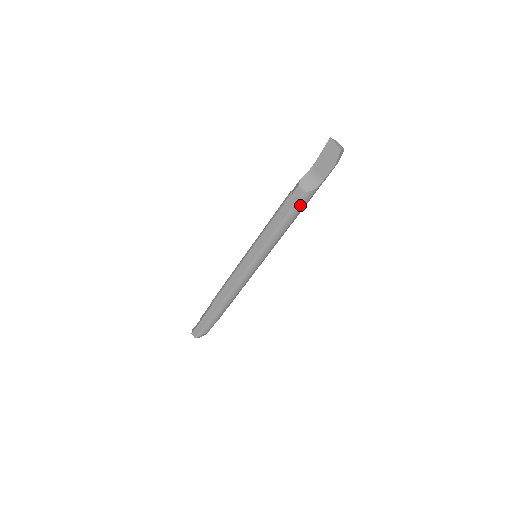
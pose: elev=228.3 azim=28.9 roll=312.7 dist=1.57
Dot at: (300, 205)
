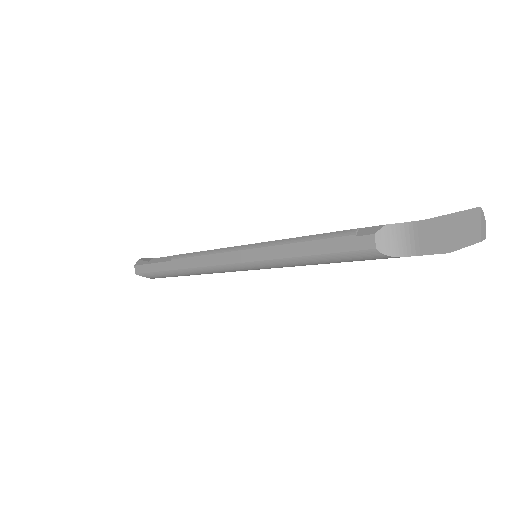
Dot at: (357, 258)
